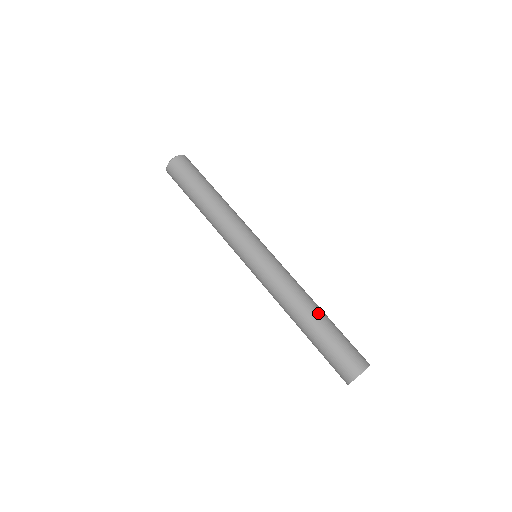
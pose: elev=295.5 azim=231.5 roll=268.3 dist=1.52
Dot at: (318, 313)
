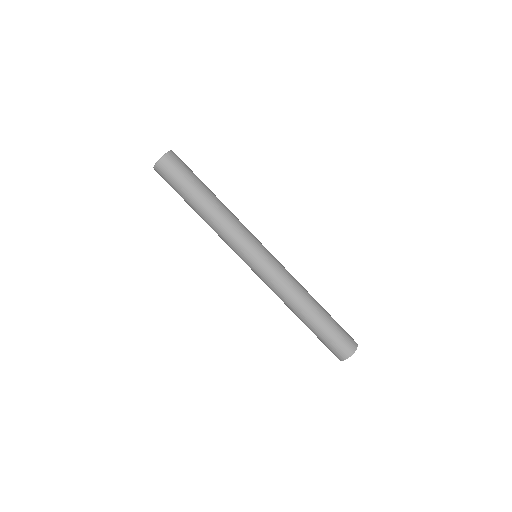
Dot at: (317, 307)
